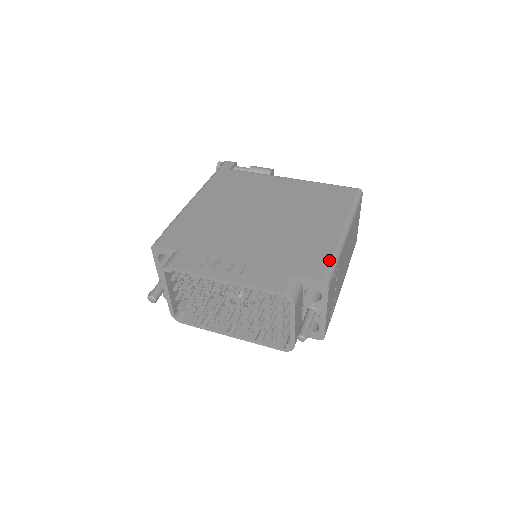
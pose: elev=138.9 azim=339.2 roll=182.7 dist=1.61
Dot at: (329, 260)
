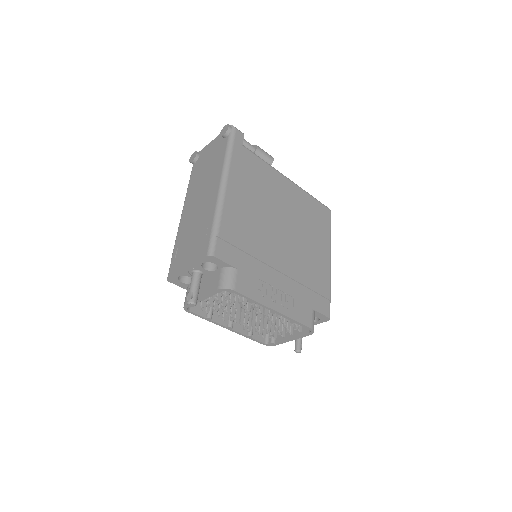
Dot at: (329, 295)
